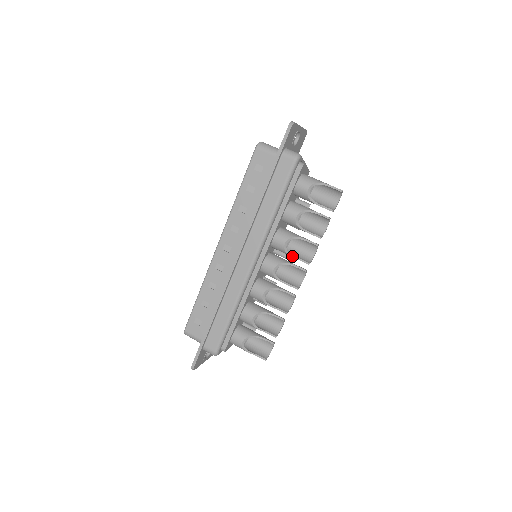
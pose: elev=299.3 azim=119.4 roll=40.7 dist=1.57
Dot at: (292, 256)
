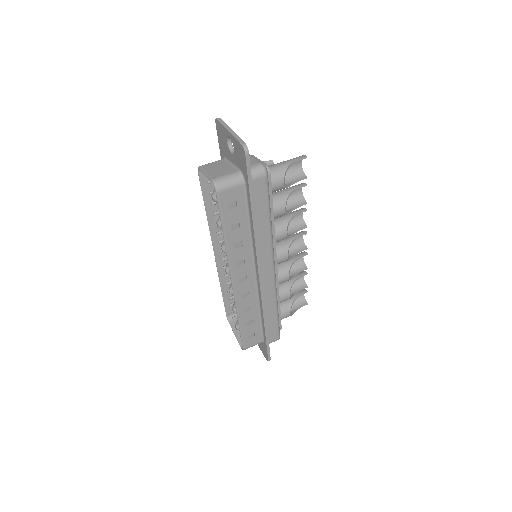
Dot at: occluded
